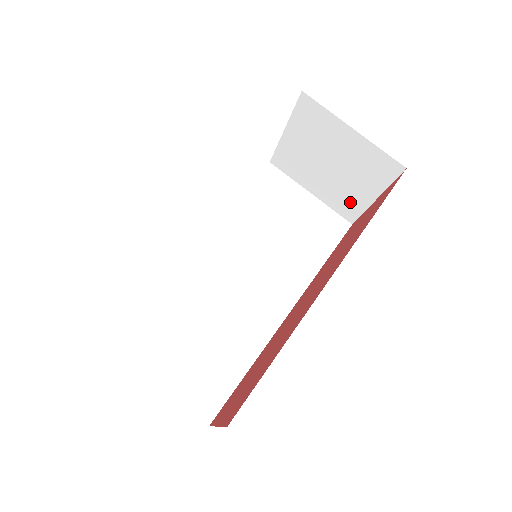
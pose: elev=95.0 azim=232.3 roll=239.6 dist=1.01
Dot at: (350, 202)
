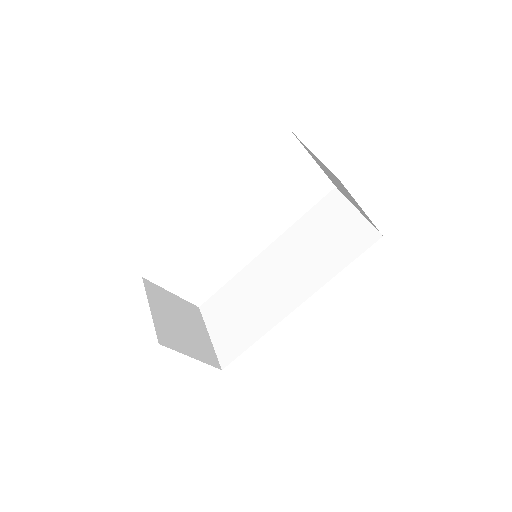
Dot at: occluded
